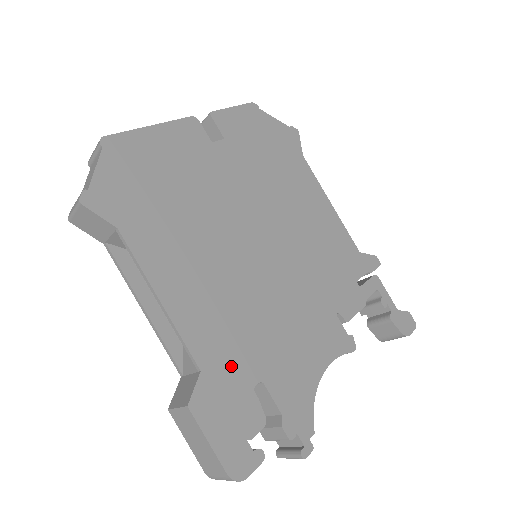
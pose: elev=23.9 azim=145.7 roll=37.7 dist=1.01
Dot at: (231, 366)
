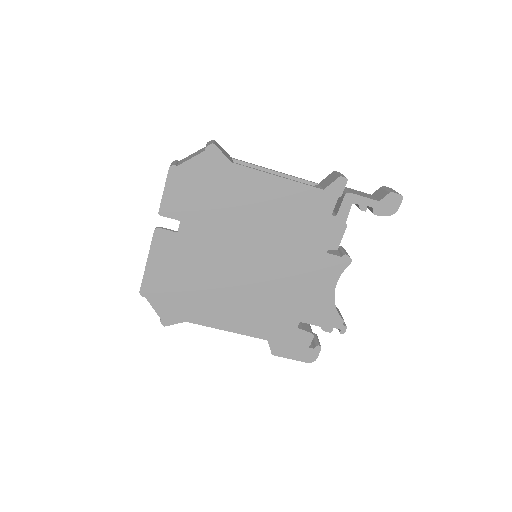
Dot at: (280, 328)
